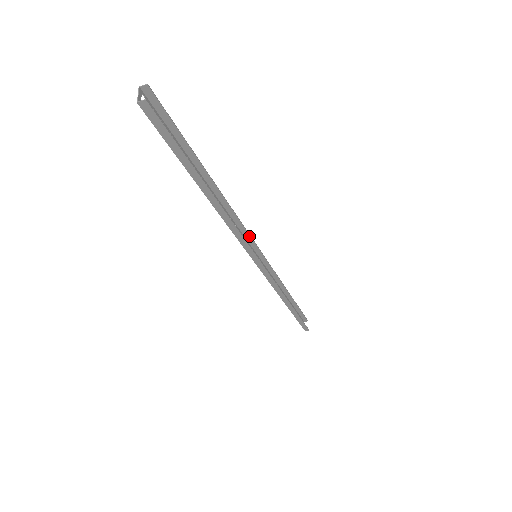
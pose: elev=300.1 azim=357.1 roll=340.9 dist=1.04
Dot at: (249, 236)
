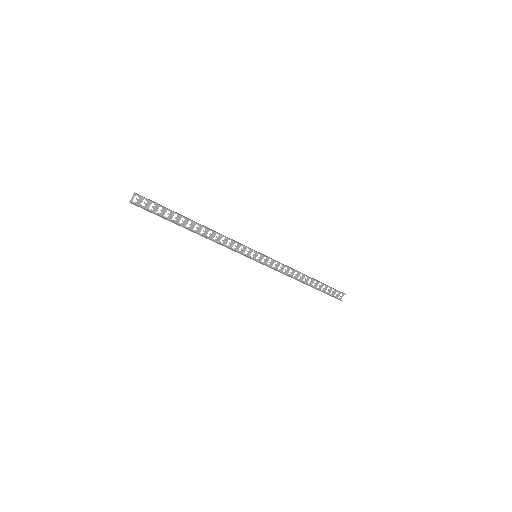
Dot at: (246, 246)
